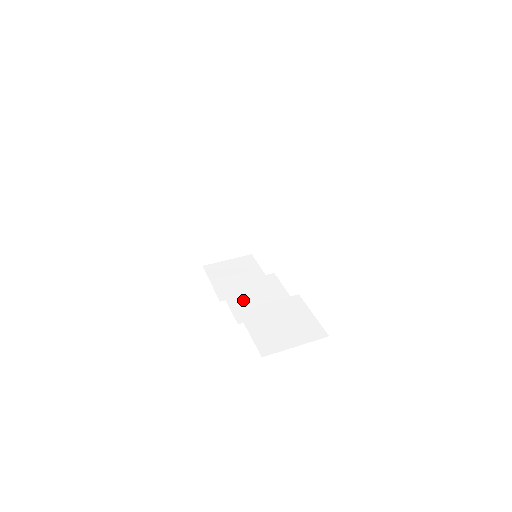
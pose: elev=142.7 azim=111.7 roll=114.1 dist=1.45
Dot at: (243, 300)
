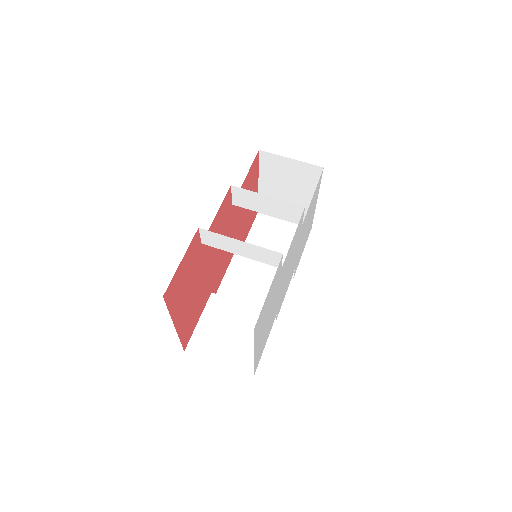
Dot at: (240, 279)
